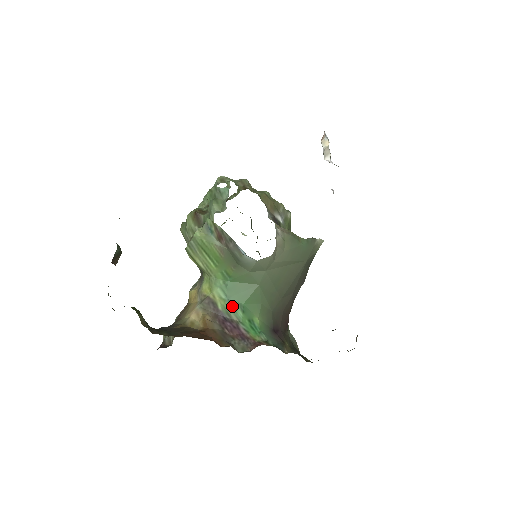
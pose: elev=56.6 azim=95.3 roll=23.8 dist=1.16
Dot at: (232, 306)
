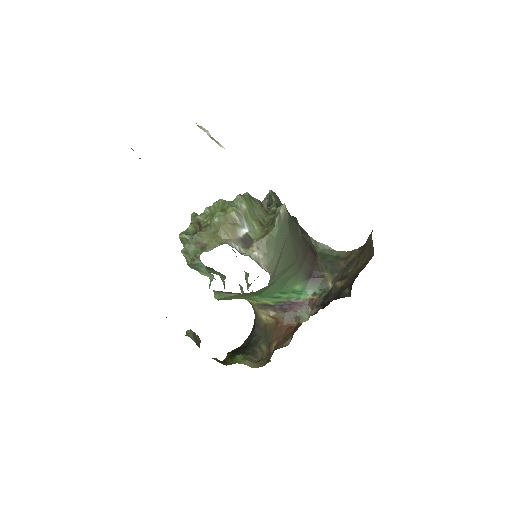
Dot at: (277, 297)
